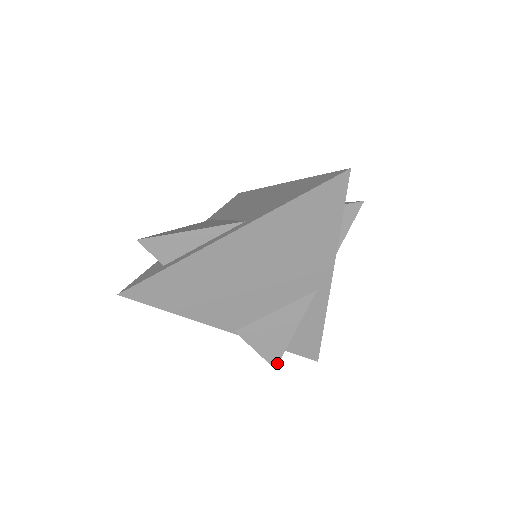
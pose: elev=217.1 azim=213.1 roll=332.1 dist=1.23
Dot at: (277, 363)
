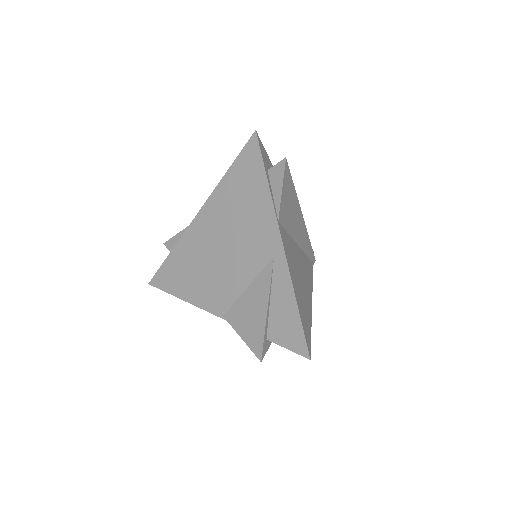
Dot at: (261, 353)
